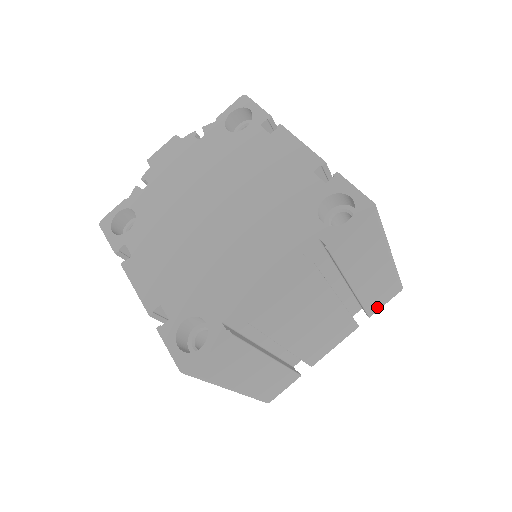
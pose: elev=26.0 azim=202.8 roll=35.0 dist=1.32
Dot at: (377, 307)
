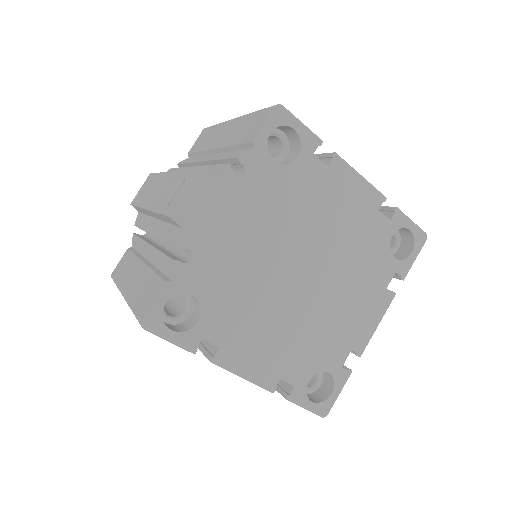
Dot at: occluded
